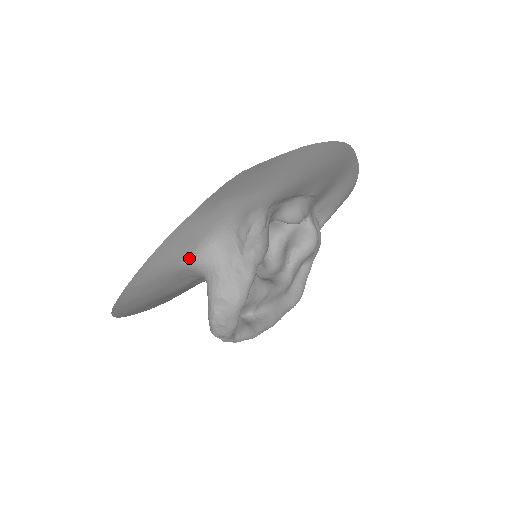
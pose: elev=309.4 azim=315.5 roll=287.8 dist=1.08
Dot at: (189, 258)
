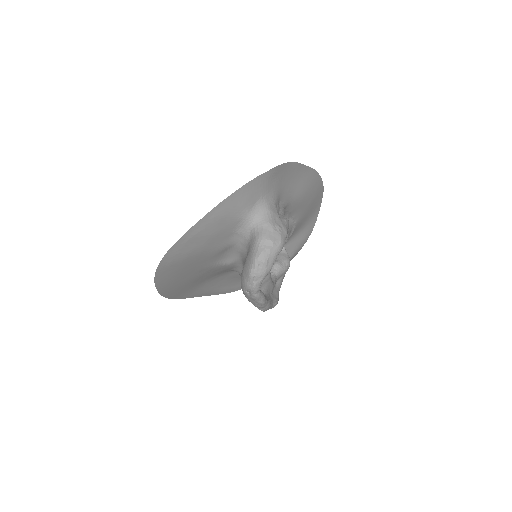
Dot at: (249, 209)
